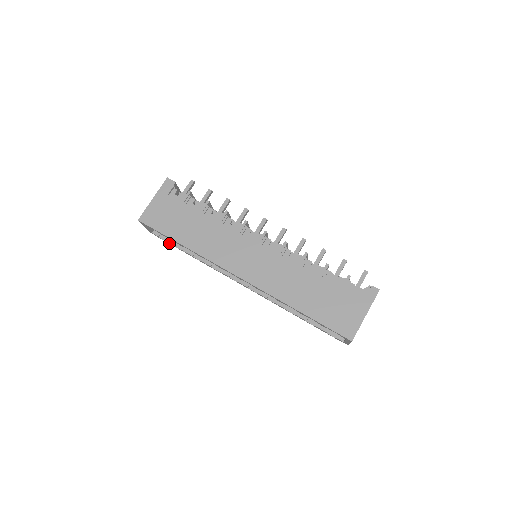
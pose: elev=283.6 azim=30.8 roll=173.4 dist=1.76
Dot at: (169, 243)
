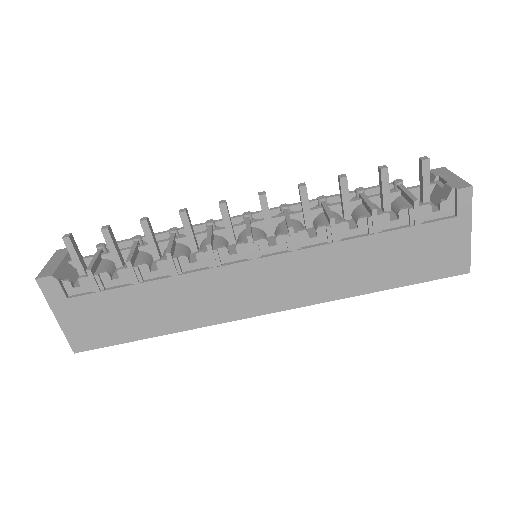
Dot at: occluded
